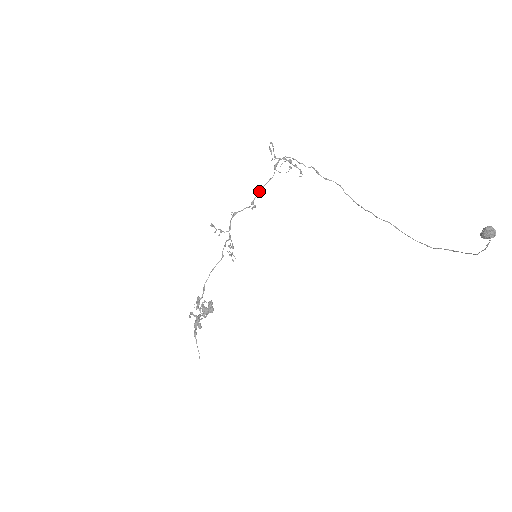
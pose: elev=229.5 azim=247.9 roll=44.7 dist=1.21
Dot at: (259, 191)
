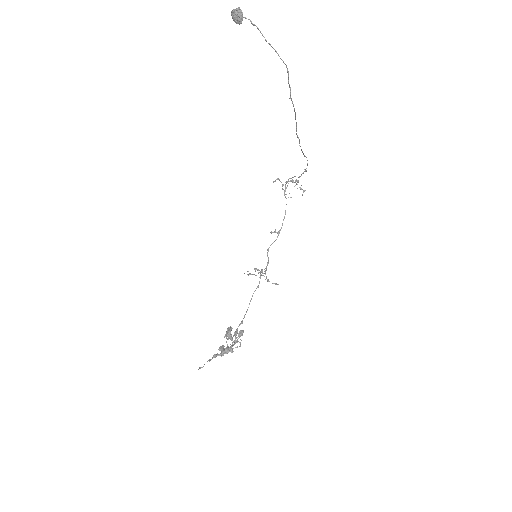
Dot at: occluded
